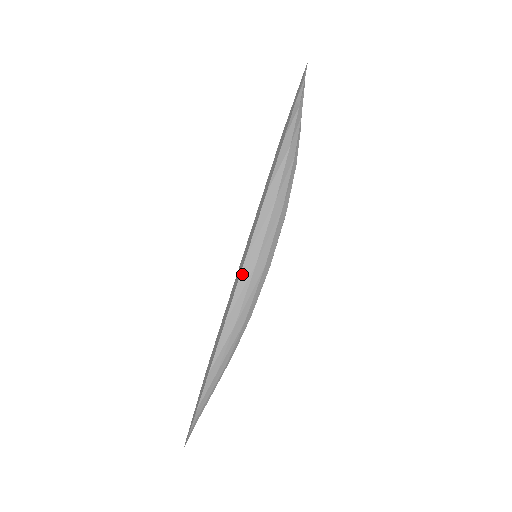
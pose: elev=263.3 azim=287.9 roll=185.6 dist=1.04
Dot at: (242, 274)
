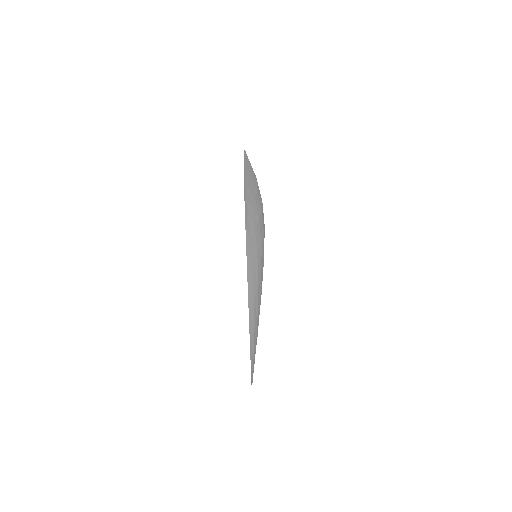
Dot at: (245, 159)
